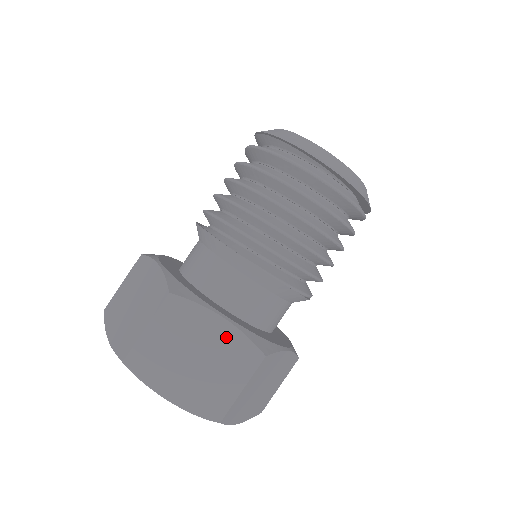
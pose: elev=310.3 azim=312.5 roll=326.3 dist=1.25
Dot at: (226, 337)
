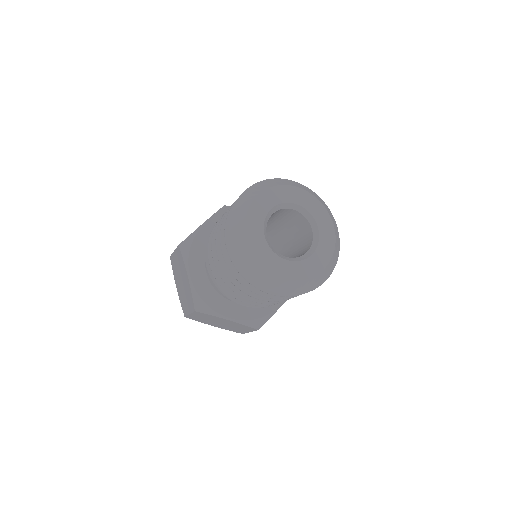
Dot at: (234, 323)
